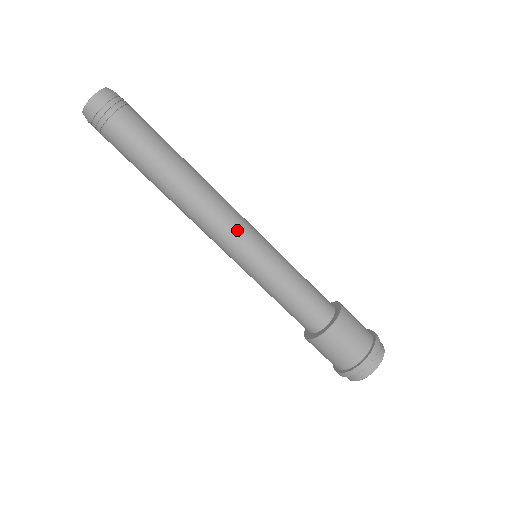
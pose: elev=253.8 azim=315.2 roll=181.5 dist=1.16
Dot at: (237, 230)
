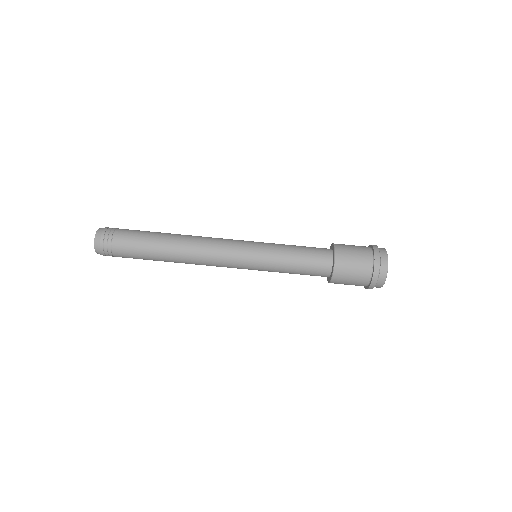
Dot at: (229, 257)
